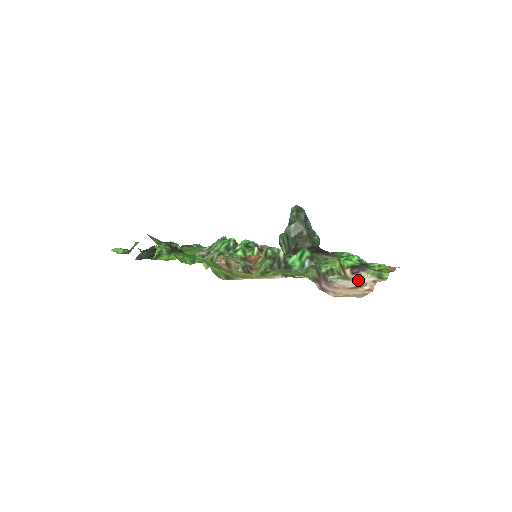
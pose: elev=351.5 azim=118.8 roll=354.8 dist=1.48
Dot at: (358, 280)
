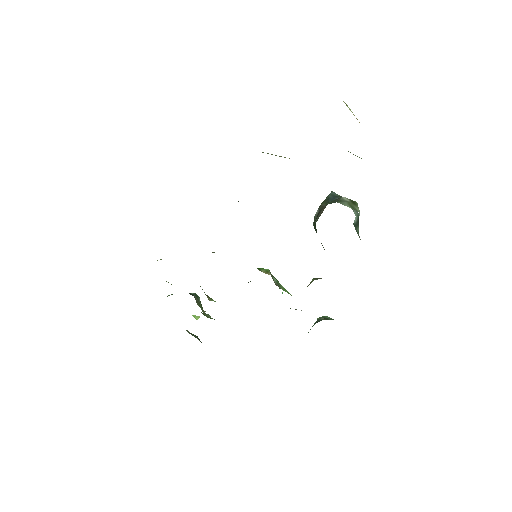
Dot at: occluded
